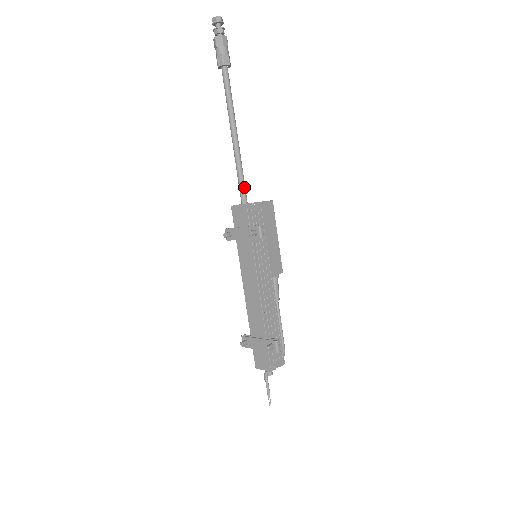
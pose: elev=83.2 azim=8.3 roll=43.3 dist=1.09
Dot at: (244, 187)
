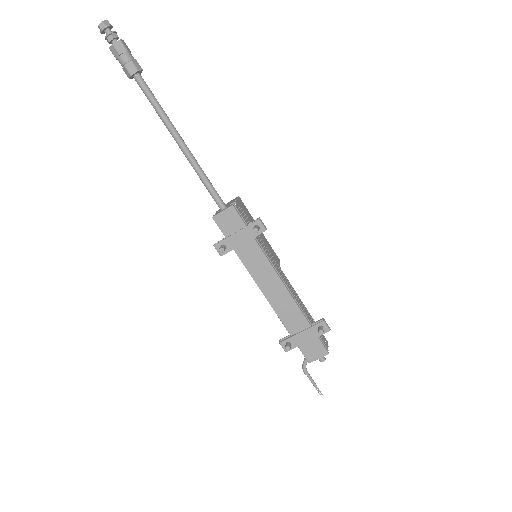
Dot at: (216, 192)
